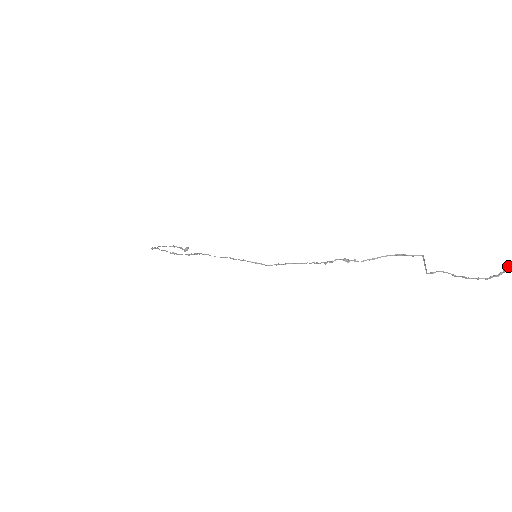
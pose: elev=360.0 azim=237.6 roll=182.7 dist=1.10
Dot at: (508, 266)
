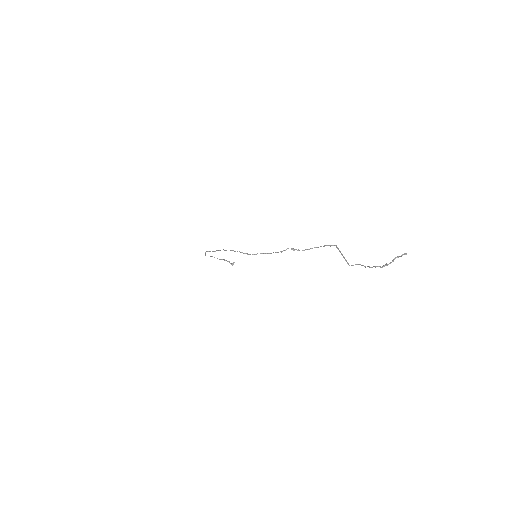
Dot at: (395, 258)
